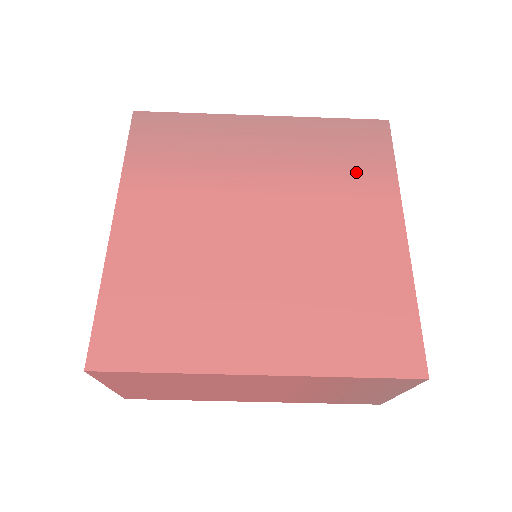
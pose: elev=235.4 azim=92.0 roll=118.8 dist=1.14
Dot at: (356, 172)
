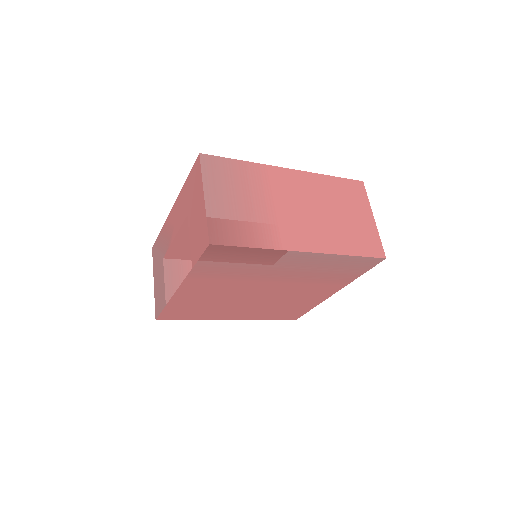
Dot at: (336, 277)
